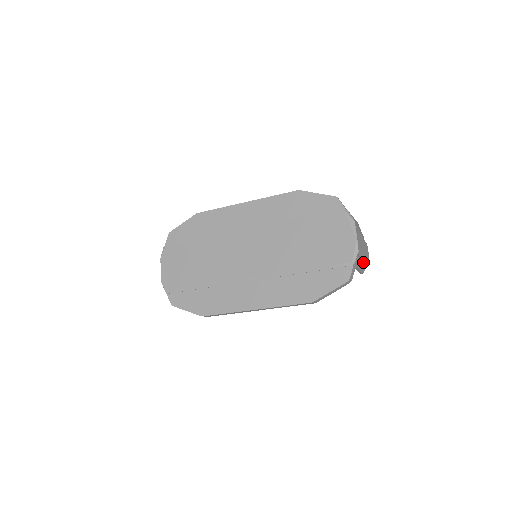
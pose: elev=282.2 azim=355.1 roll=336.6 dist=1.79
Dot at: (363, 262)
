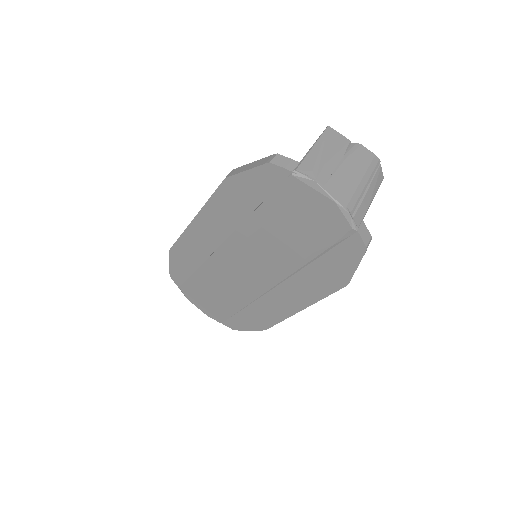
Dot at: (370, 186)
